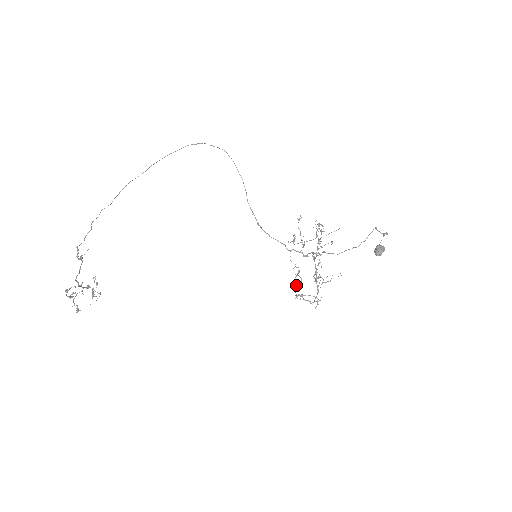
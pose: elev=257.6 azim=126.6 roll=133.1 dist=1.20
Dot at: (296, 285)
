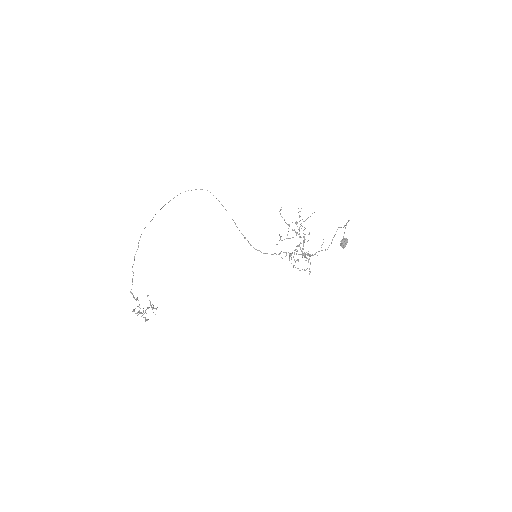
Dot at: occluded
